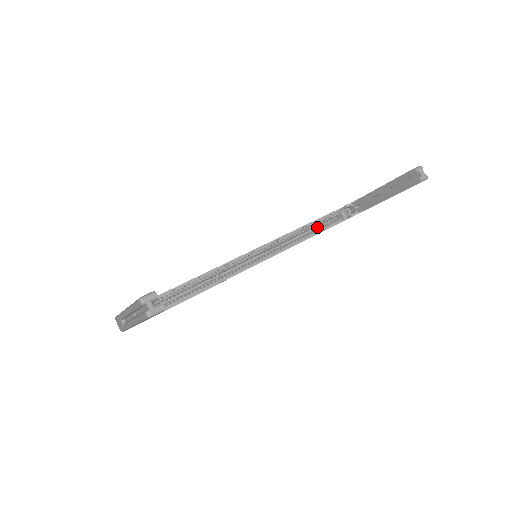
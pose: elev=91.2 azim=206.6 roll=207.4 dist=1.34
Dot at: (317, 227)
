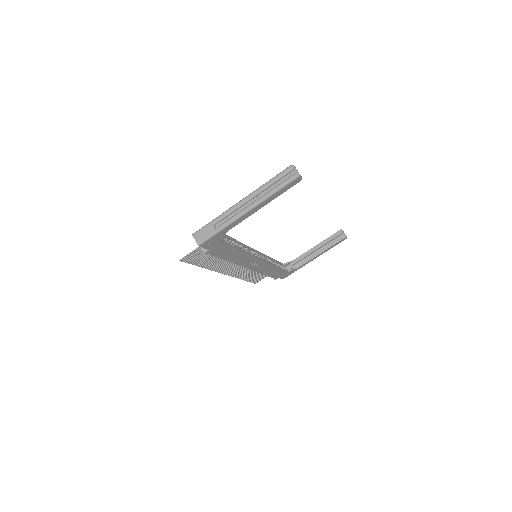
Dot at: occluded
